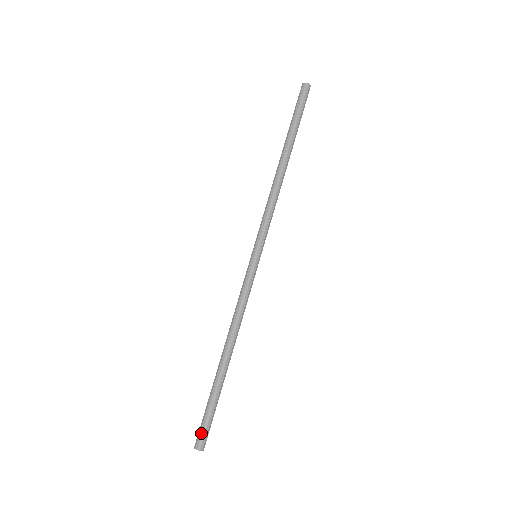
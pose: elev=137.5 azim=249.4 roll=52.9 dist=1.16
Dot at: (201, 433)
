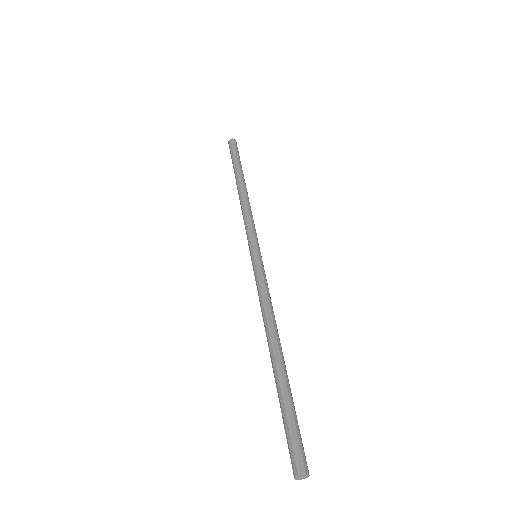
Dot at: (295, 449)
